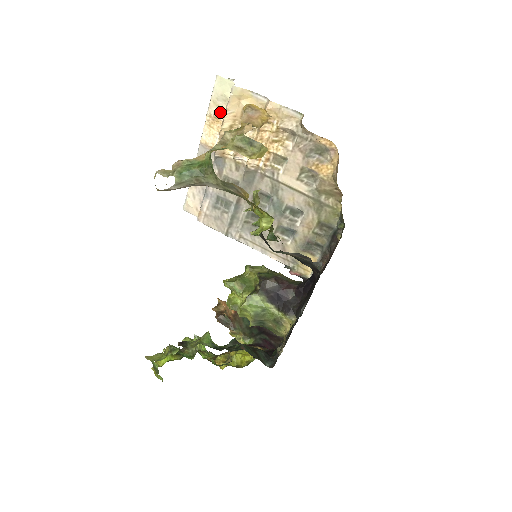
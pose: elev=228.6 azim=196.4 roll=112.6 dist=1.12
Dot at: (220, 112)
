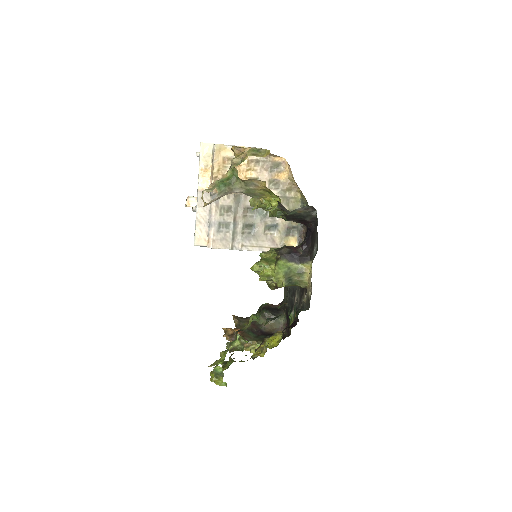
Dot at: (208, 165)
